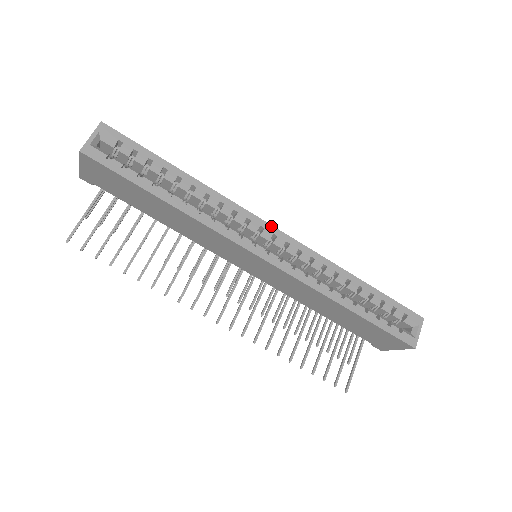
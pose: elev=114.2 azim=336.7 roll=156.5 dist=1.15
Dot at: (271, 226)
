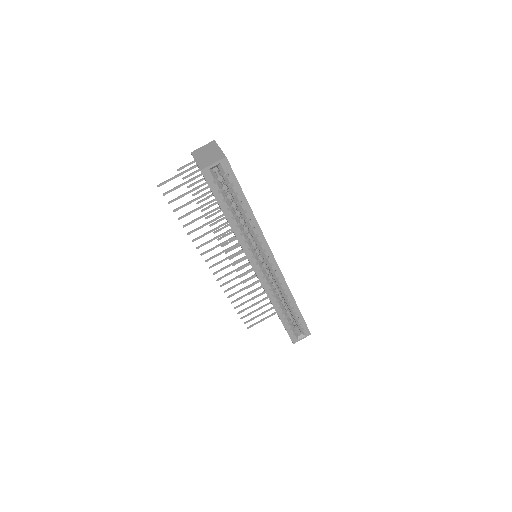
Dot at: (274, 259)
